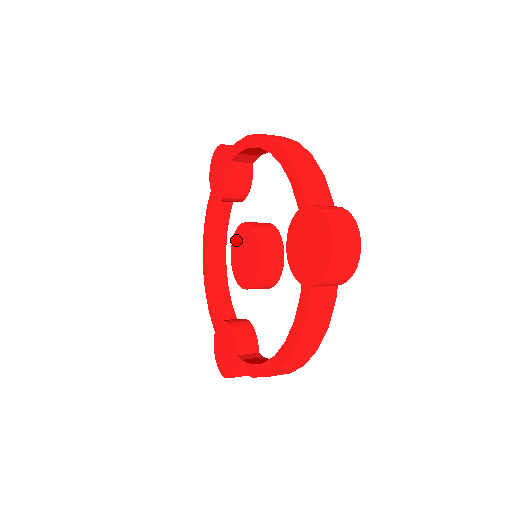
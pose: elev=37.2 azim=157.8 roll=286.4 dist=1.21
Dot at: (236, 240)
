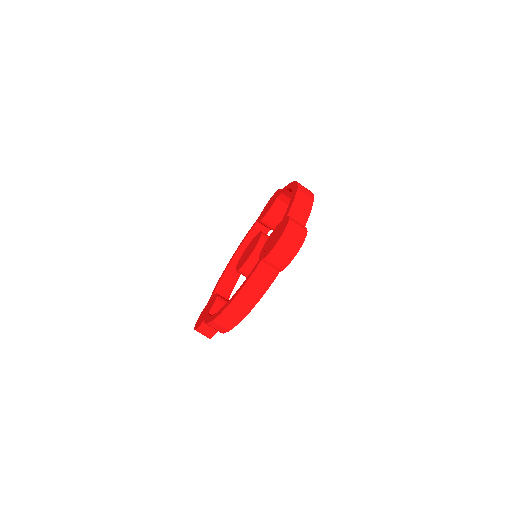
Dot at: (251, 242)
